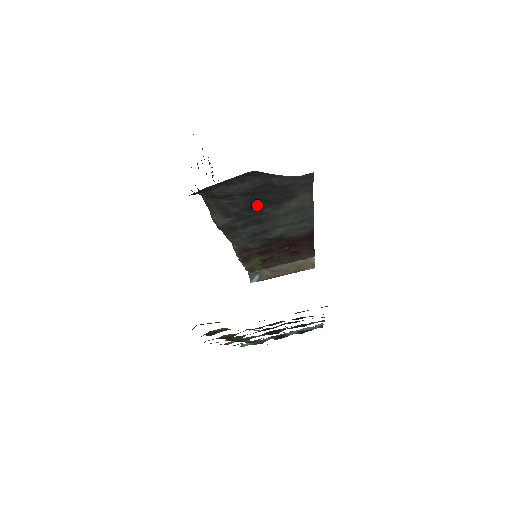
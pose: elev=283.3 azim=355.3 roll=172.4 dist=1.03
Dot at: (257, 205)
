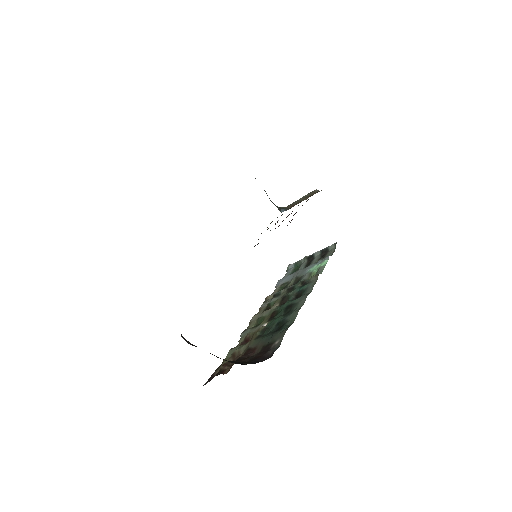
Dot at: occluded
